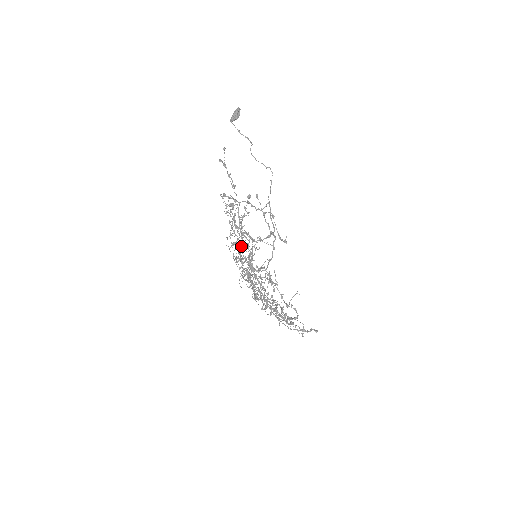
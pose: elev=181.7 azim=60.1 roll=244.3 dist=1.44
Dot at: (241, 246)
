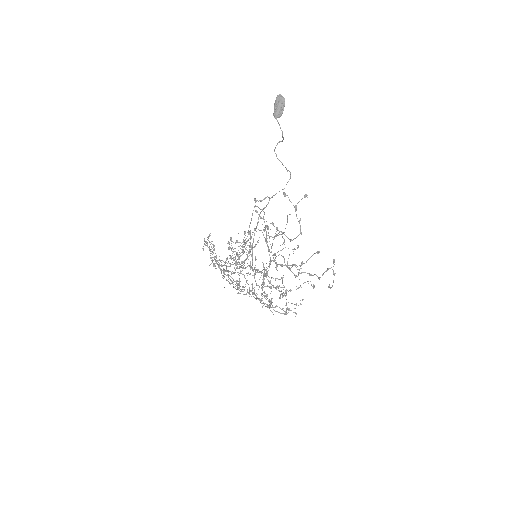
Dot at: occluded
